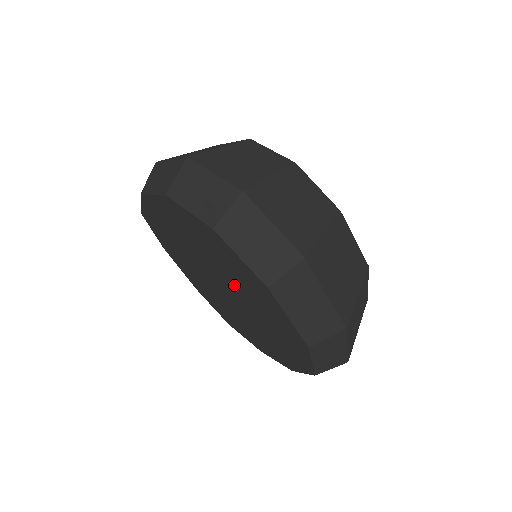
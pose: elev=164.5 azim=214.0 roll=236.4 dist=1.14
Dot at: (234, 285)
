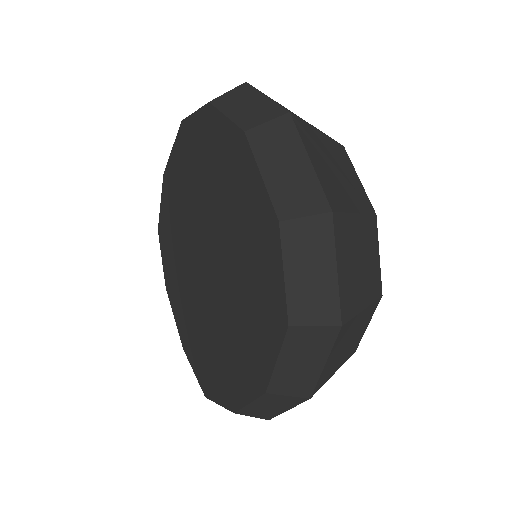
Dot at: (217, 216)
